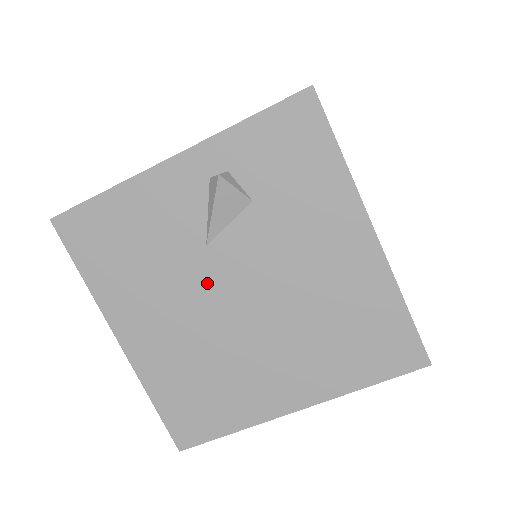
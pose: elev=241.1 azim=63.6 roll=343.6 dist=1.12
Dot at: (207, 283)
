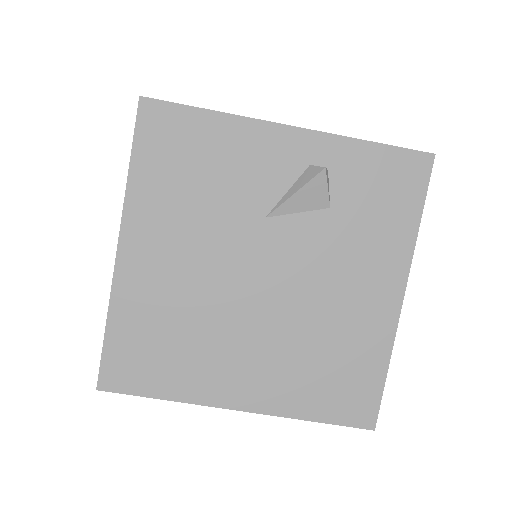
Dot at: (243, 249)
